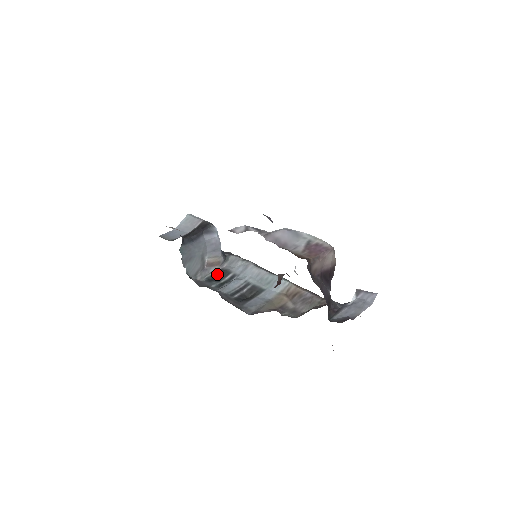
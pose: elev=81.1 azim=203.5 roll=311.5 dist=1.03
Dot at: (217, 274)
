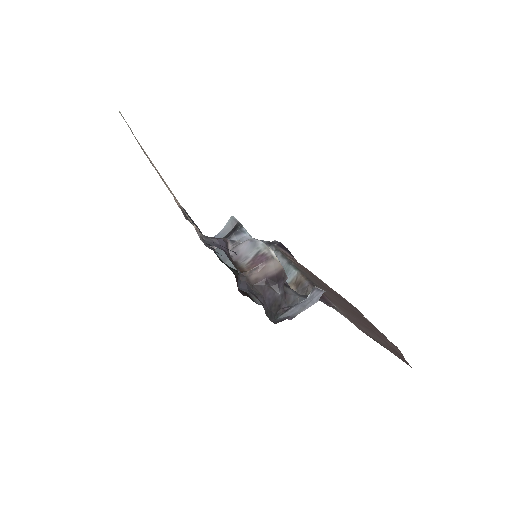
Dot at: occluded
